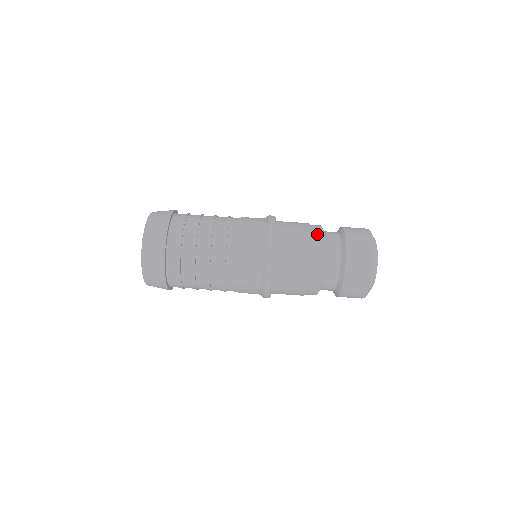
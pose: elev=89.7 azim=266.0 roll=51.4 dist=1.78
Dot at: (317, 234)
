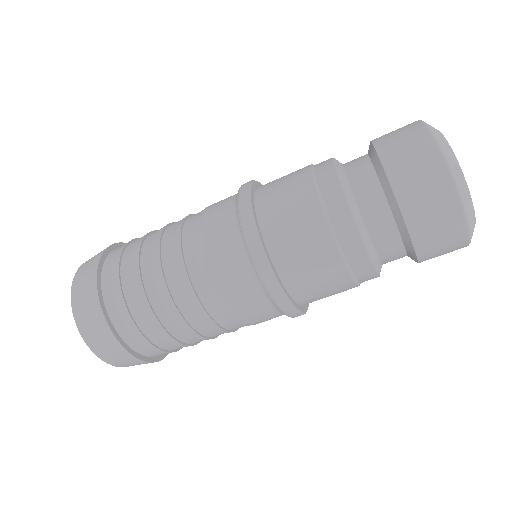
Dot at: (336, 208)
